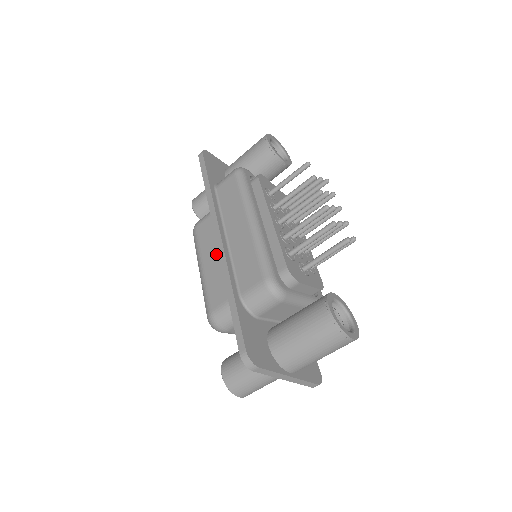
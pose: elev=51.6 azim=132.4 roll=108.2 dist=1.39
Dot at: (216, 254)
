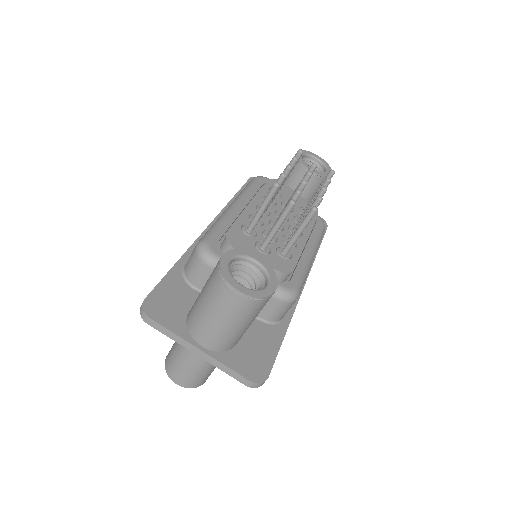
Dot at: occluded
